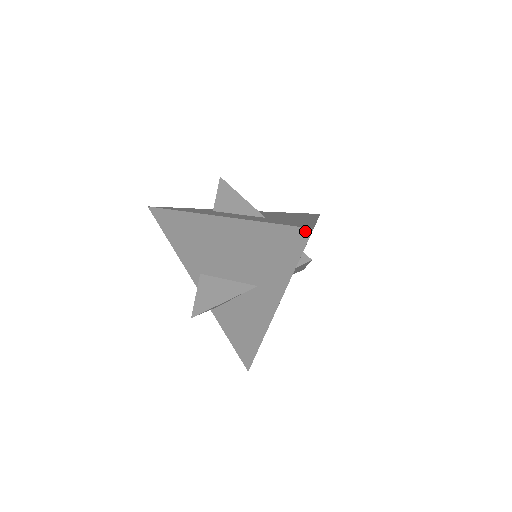
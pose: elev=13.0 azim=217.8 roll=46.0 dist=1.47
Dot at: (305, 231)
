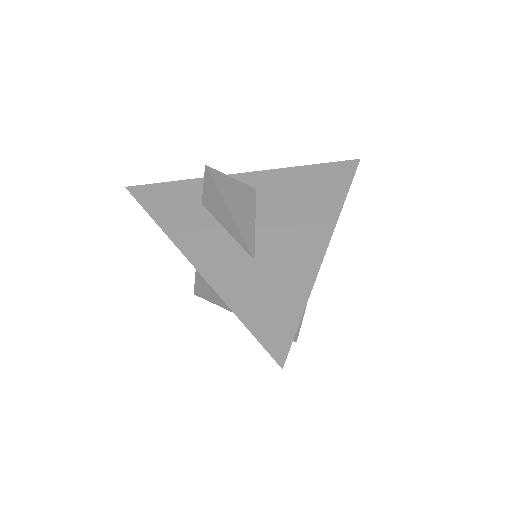
Dot at: occluded
